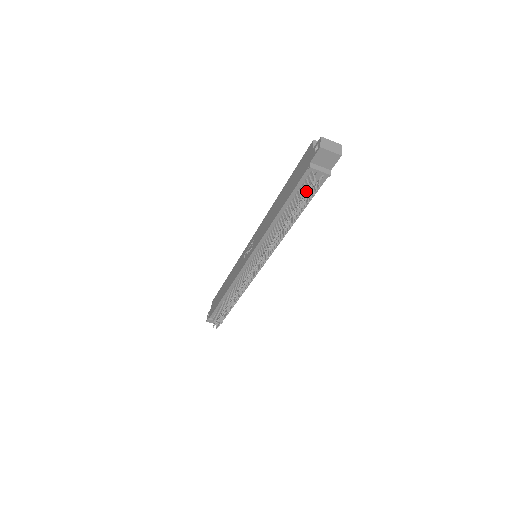
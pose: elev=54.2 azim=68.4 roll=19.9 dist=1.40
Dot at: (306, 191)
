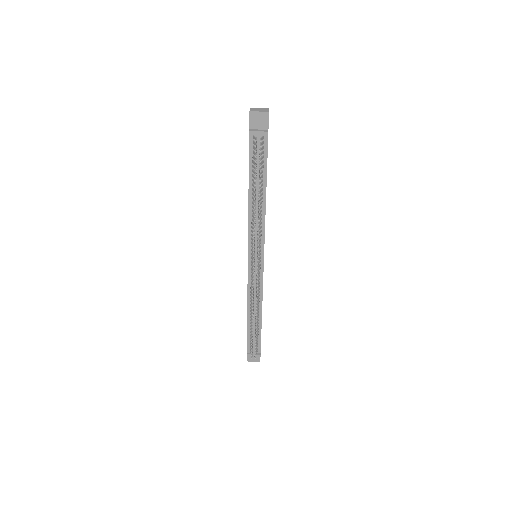
Dot at: (255, 154)
